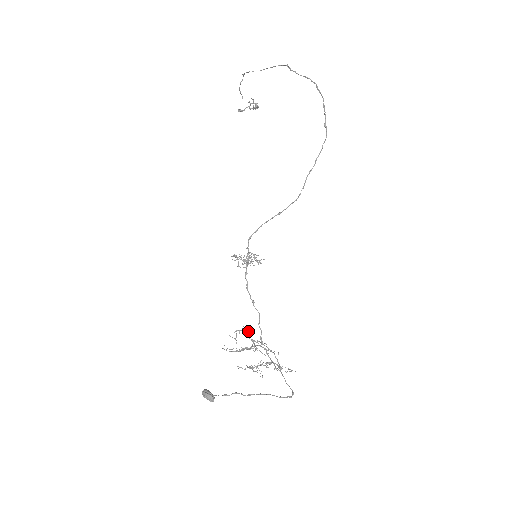
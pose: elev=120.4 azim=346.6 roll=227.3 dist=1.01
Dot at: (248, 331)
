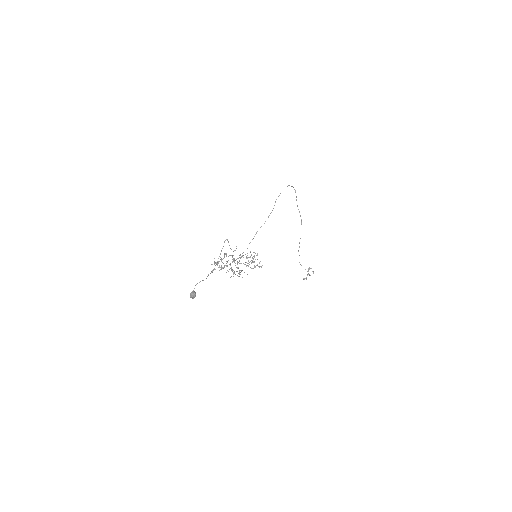
Dot at: occluded
